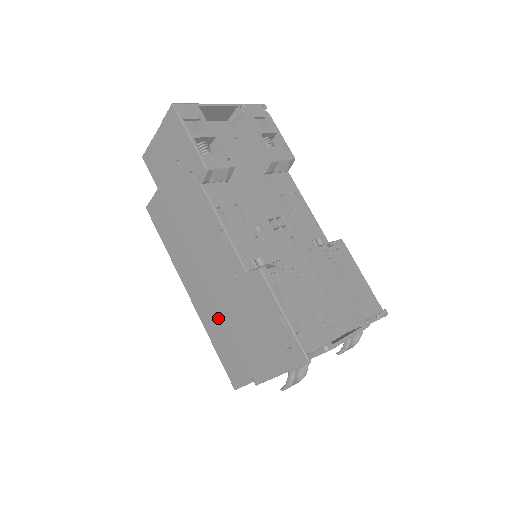
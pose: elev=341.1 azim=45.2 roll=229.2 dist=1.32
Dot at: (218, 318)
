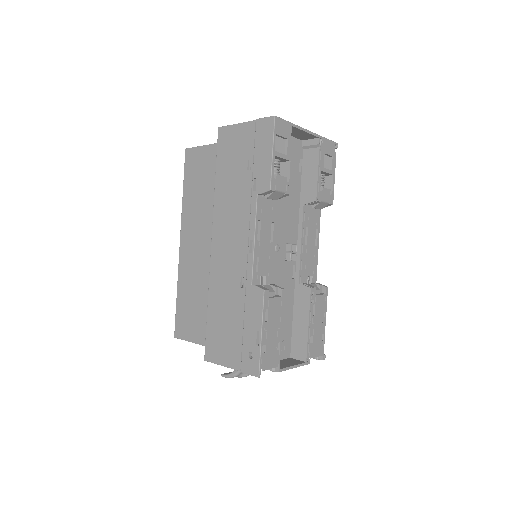
Dot at: (195, 280)
